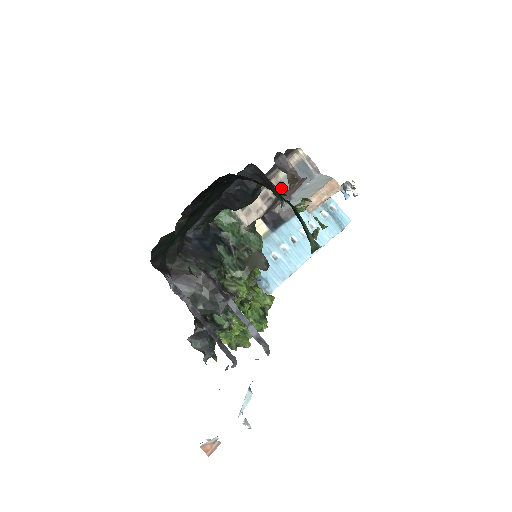
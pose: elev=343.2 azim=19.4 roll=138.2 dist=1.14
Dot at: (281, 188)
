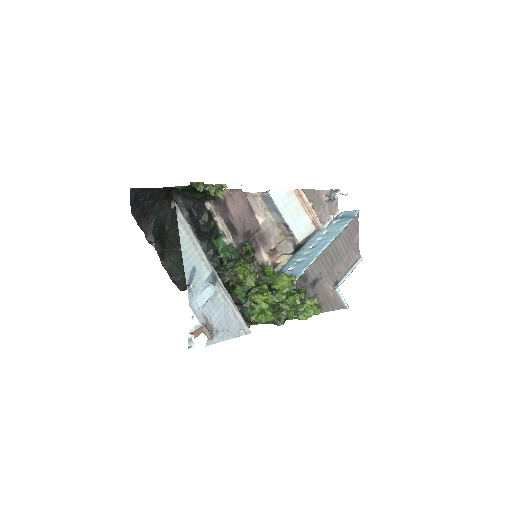
Dot at: (282, 227)
